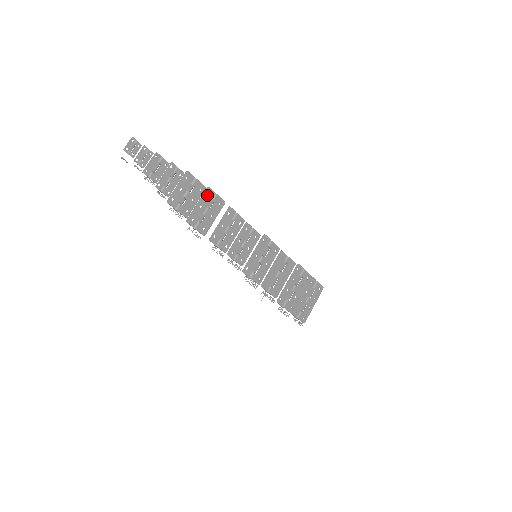
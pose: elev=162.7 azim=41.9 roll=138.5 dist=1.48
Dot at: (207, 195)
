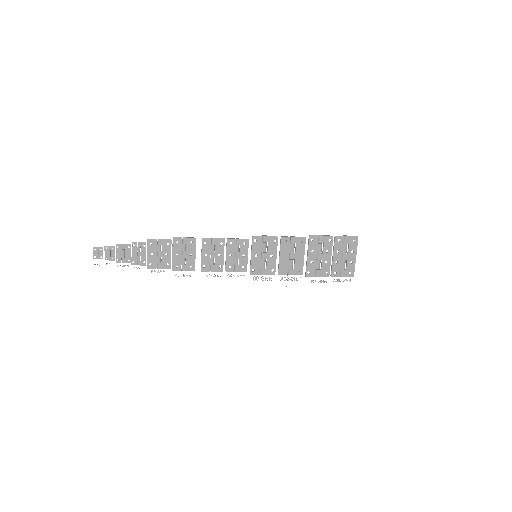
Dot at: (176, 244)
